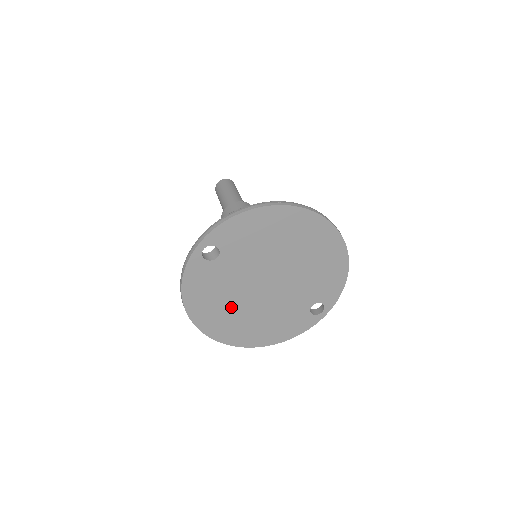
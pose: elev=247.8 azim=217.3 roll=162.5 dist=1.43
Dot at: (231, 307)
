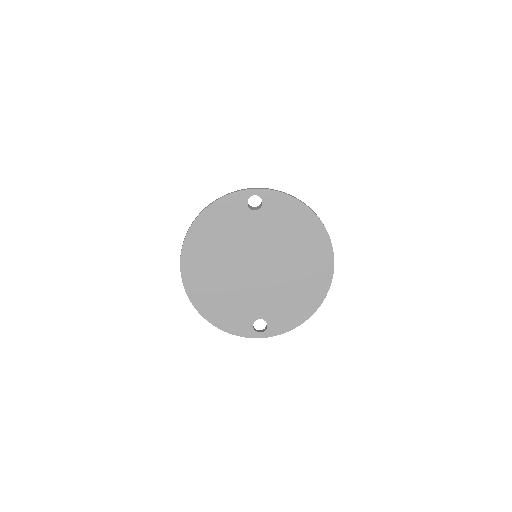
Dot at: (219, 254)
